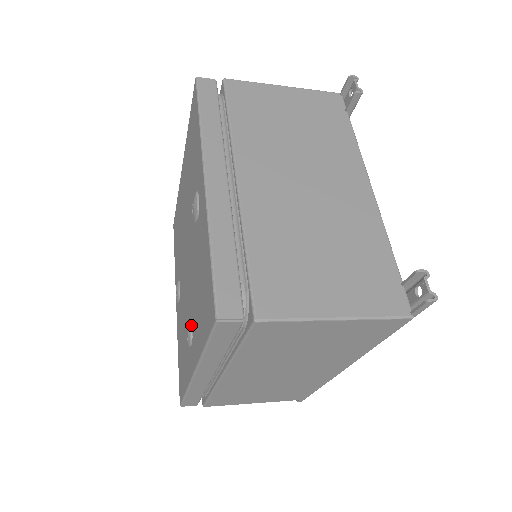
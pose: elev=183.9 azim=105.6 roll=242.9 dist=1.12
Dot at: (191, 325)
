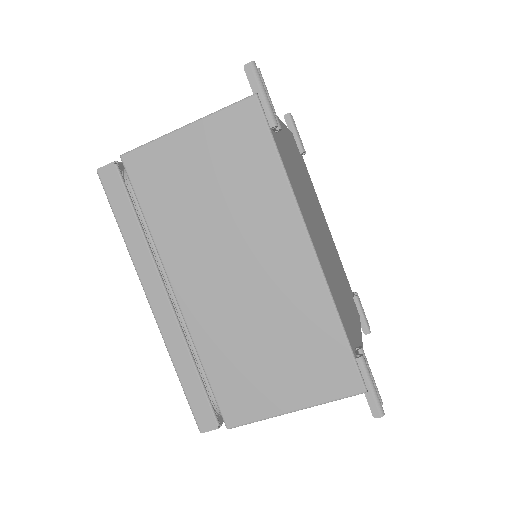
Dot at: occluded
